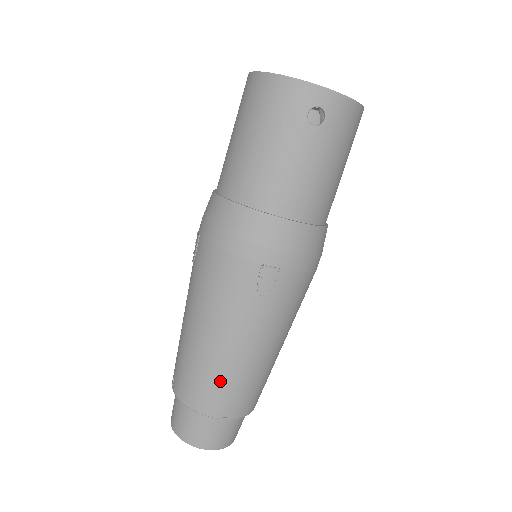
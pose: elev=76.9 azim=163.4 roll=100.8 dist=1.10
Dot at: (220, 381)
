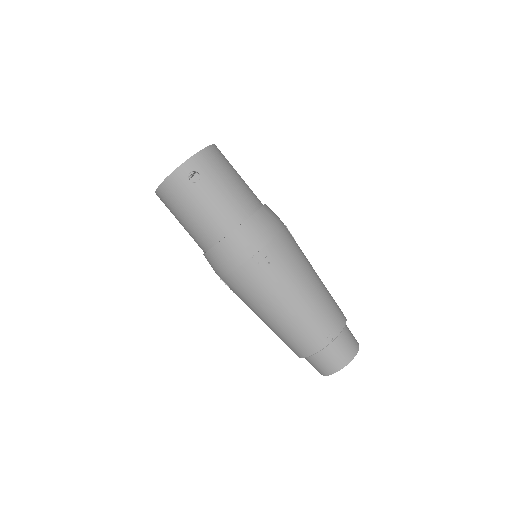
Dot at: (306, 326)
